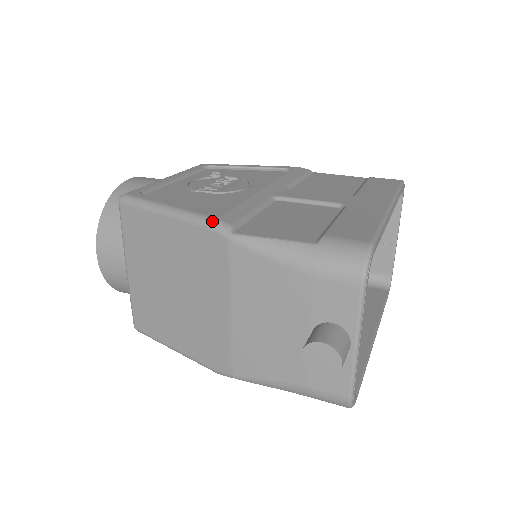
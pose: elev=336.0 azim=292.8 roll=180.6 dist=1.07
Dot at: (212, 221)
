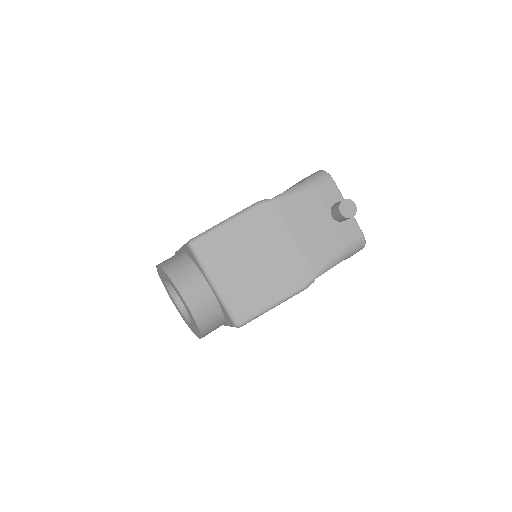
Dot at: (258, 202)
